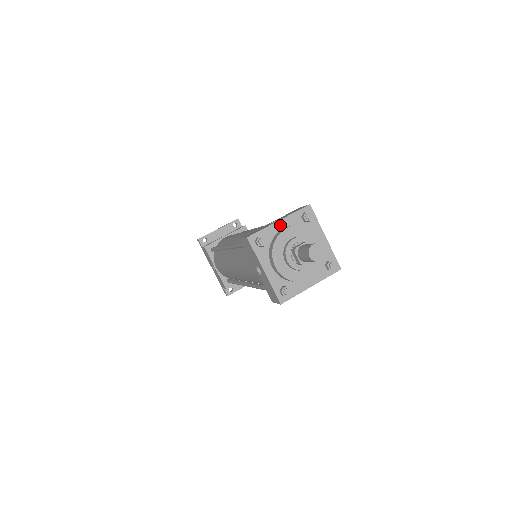
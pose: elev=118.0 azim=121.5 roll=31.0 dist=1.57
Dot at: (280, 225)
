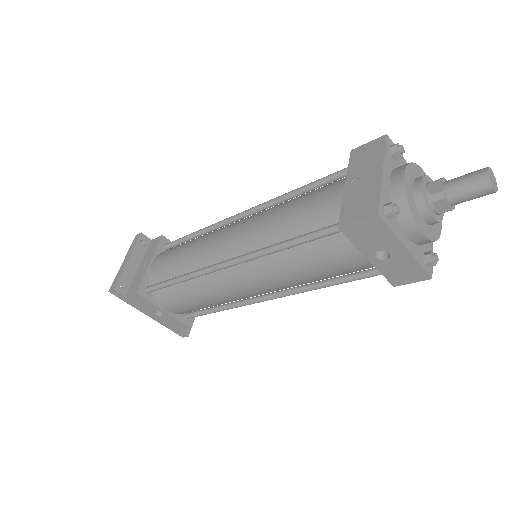
Dot at: (386, 177)
